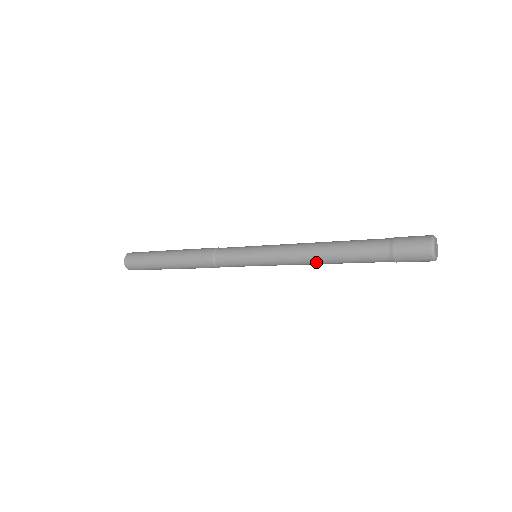
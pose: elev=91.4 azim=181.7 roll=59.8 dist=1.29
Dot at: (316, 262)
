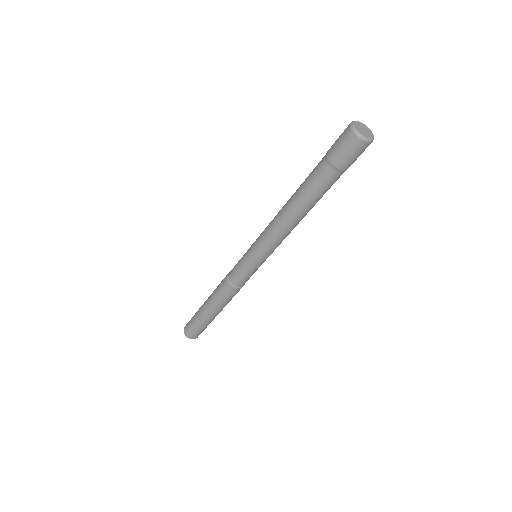
Dot at: (295, 224)
